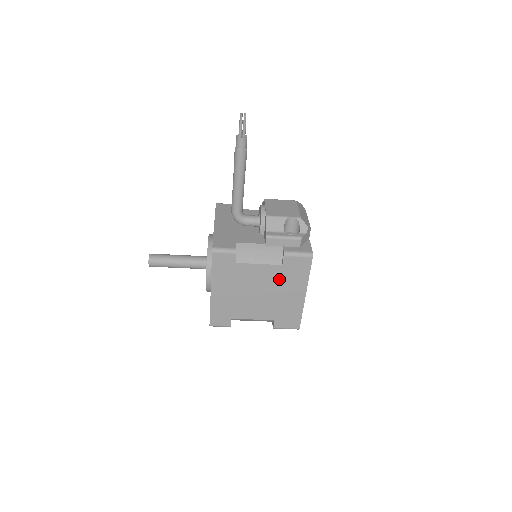
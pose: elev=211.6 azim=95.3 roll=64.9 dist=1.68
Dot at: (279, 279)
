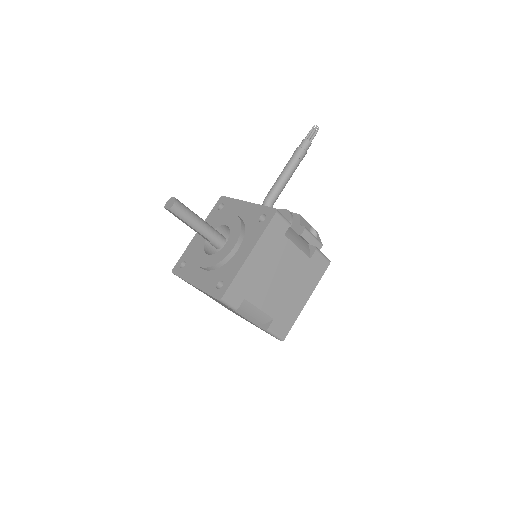
Dot at: (301, 272)
